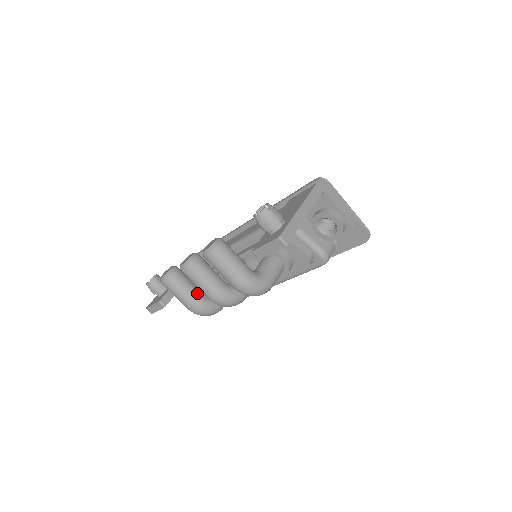
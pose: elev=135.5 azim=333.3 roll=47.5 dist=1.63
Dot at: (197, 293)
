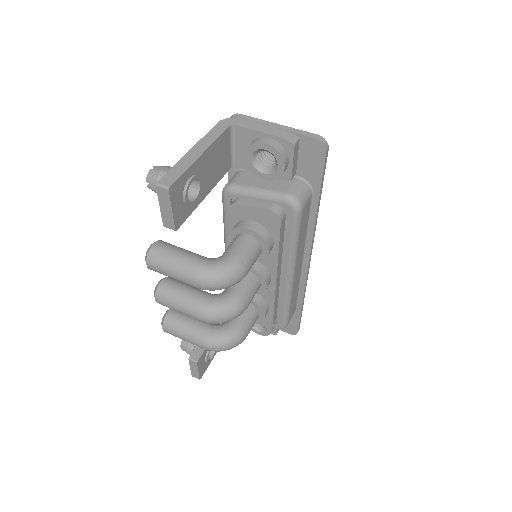
Dot at: (202, 325)
